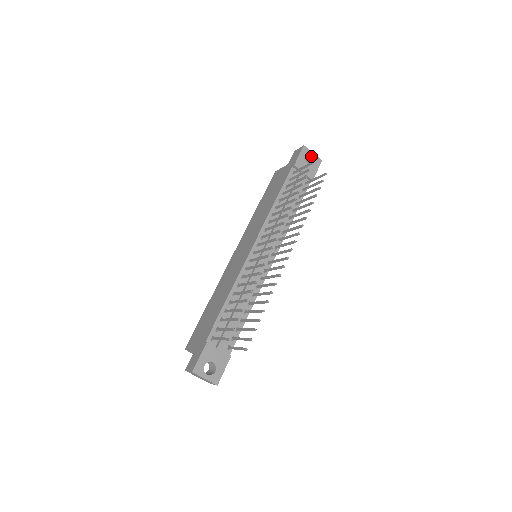
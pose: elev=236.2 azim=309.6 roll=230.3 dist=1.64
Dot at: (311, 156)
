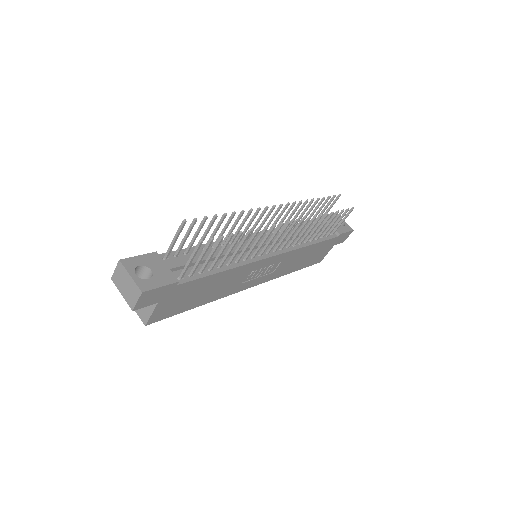
Dot at: (342, 223)
